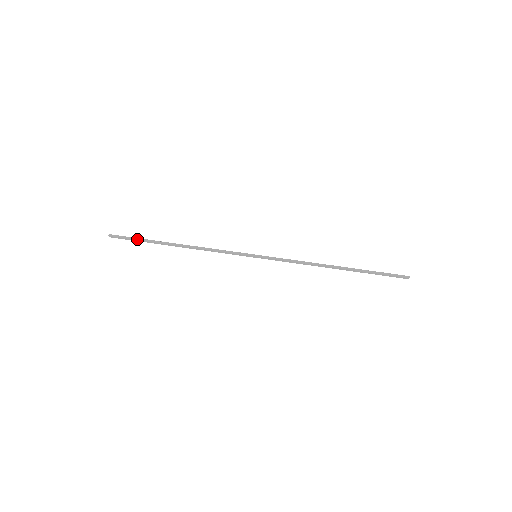
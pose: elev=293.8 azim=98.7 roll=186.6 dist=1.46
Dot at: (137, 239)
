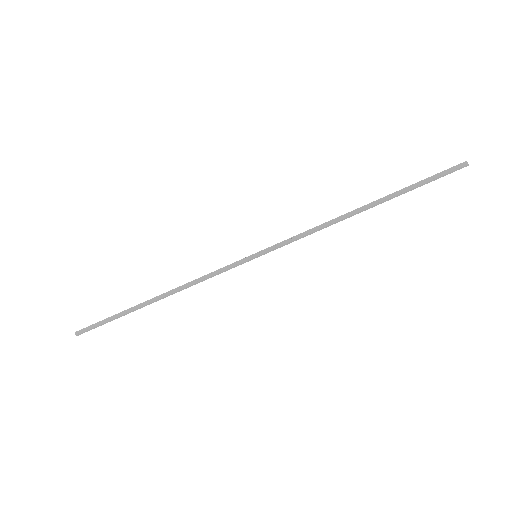
Dot at: occluded
